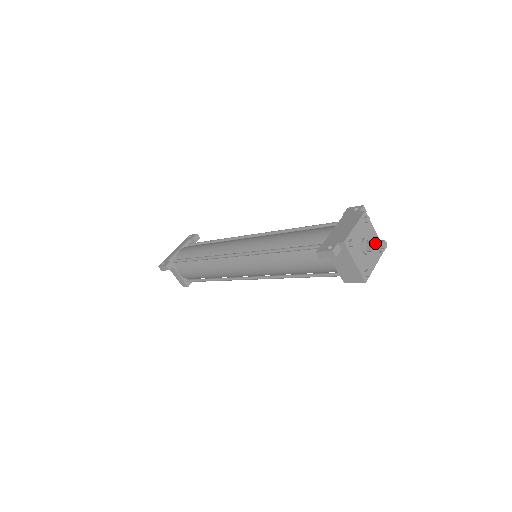
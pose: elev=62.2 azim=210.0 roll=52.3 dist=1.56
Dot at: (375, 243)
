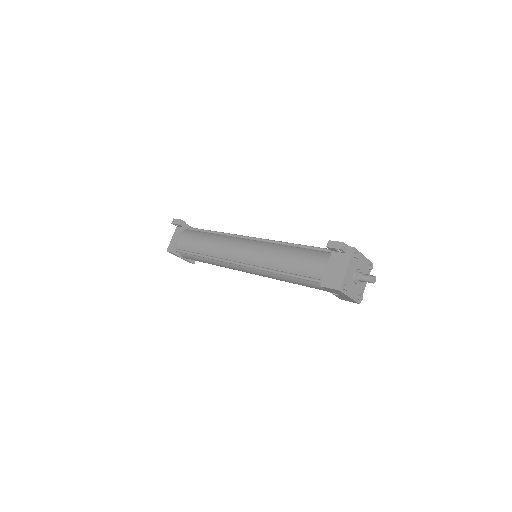
Dot at: occluded
